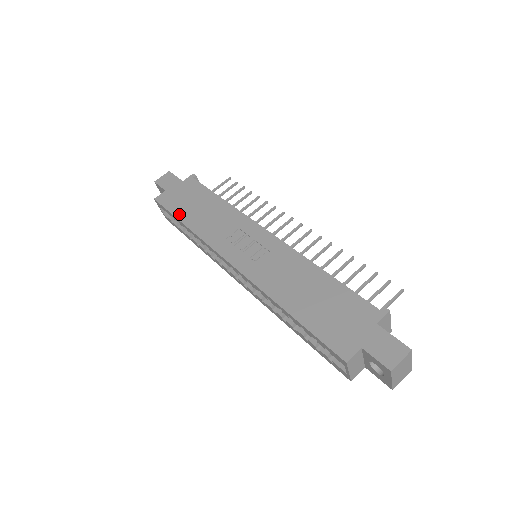
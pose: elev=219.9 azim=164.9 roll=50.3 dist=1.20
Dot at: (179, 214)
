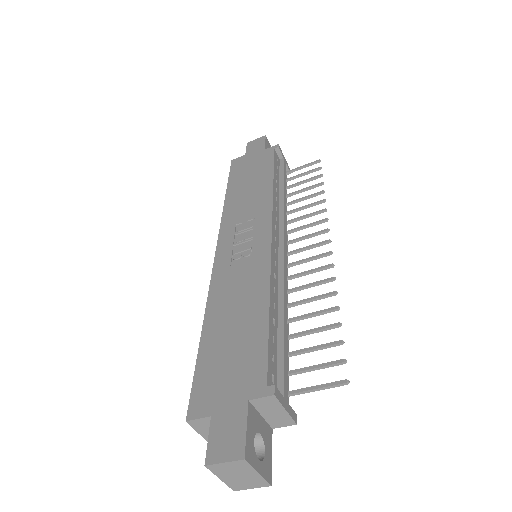
Dot at: (232, 183)
